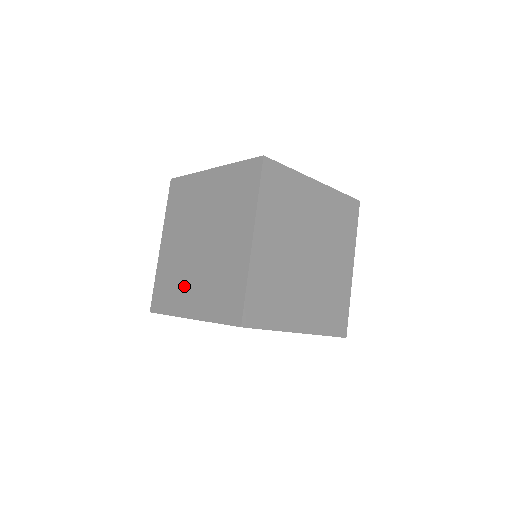
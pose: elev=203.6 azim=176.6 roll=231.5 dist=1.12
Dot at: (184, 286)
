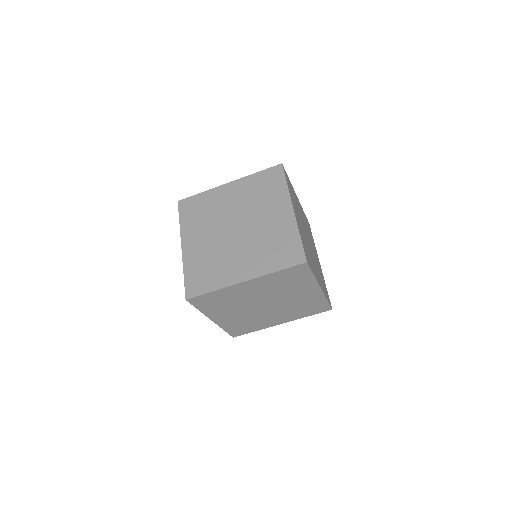
Dot at: (264, 320)
